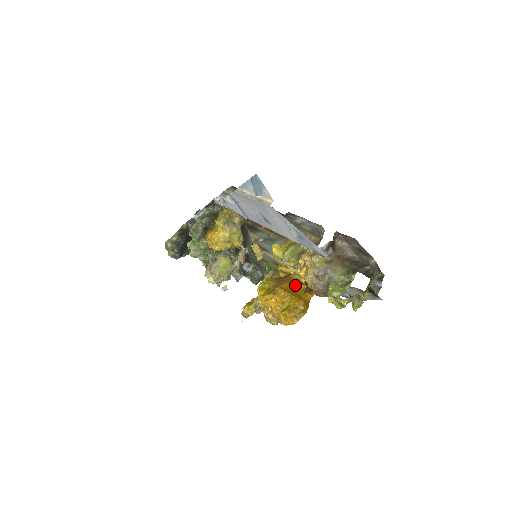
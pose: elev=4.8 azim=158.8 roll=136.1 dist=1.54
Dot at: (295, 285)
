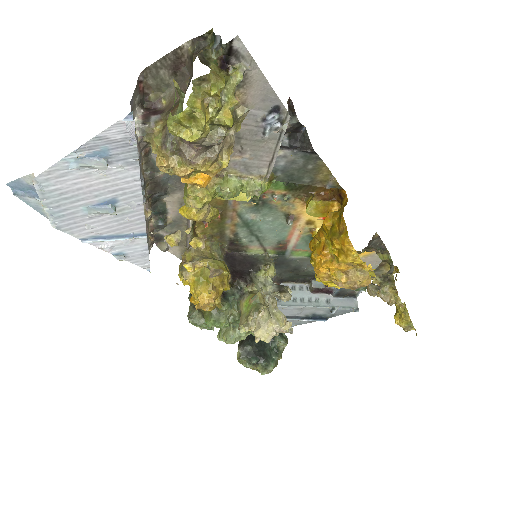
Dot at: occluded
